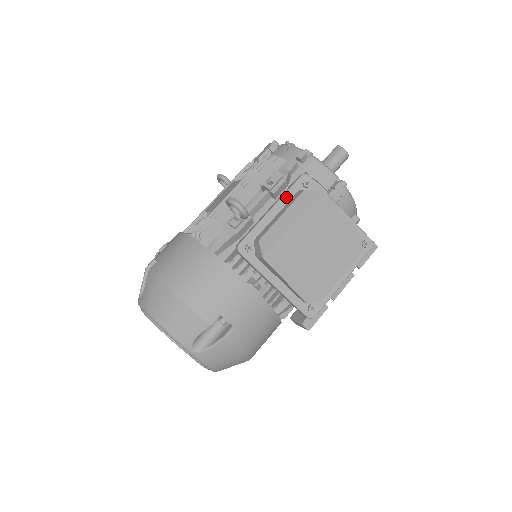
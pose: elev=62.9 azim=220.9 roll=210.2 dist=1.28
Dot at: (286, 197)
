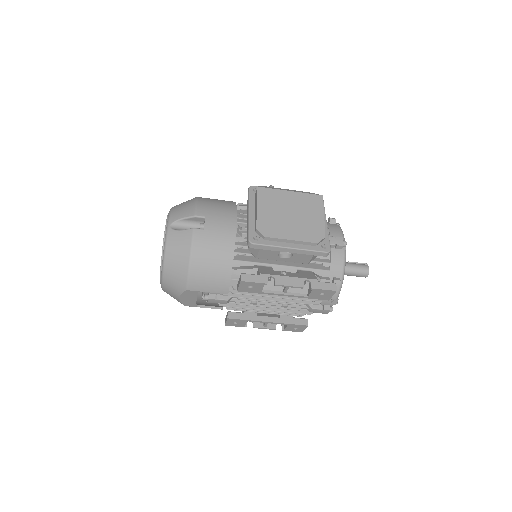
Dot at: occluded
